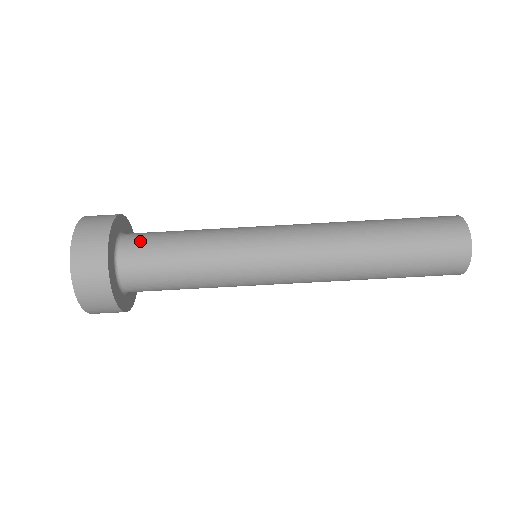
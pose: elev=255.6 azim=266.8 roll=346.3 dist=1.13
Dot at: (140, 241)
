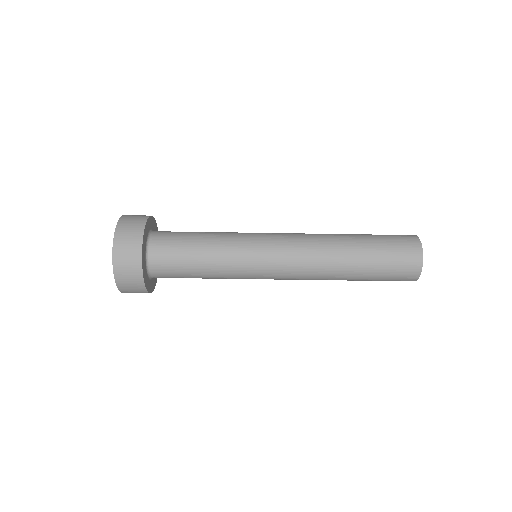
Dot at: (165, 258)
